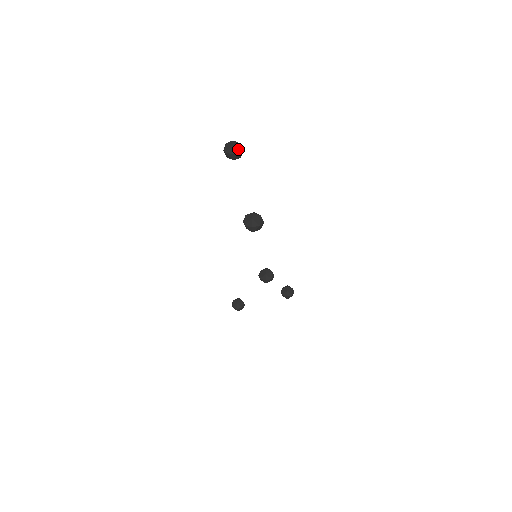
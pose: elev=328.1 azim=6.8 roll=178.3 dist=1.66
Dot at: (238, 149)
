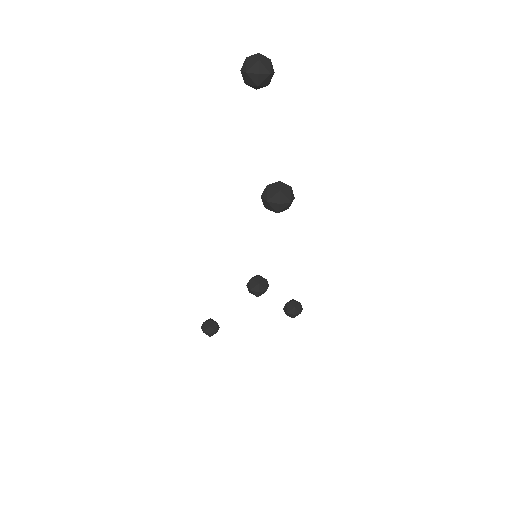
Dot at: (268, 67)
